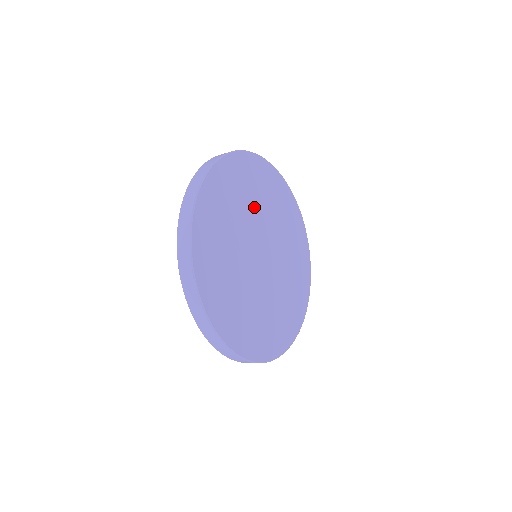
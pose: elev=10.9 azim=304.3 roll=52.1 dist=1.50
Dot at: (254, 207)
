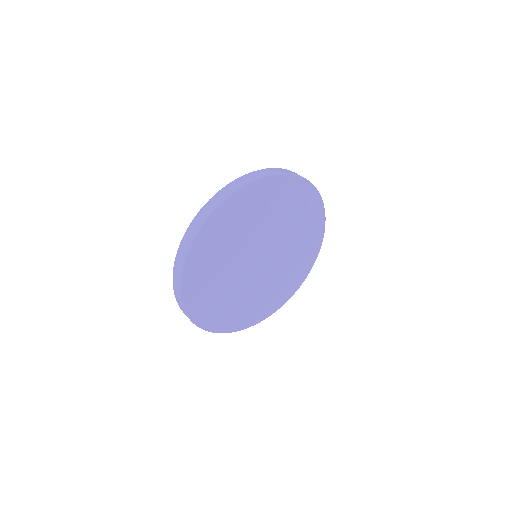
Dot at: (279, 223)
